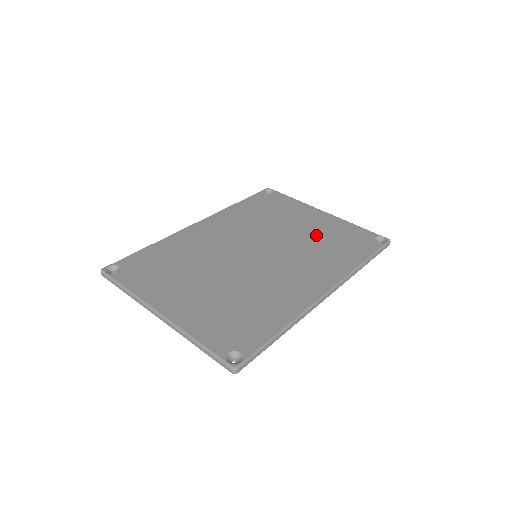
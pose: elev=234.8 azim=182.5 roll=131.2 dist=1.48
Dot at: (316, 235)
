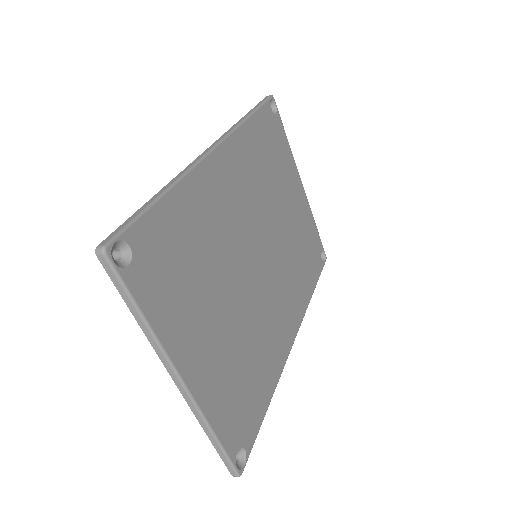
Dot at: (296, 233)
